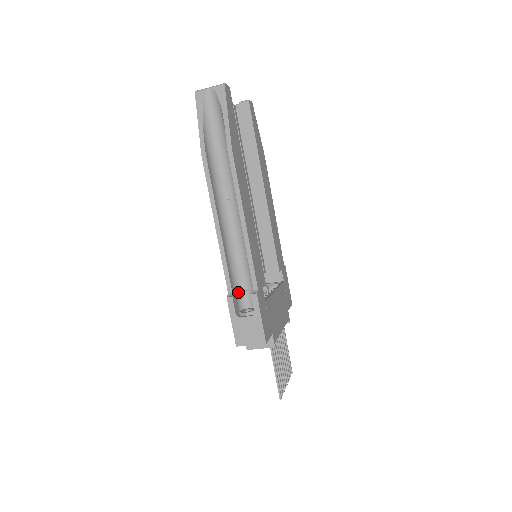
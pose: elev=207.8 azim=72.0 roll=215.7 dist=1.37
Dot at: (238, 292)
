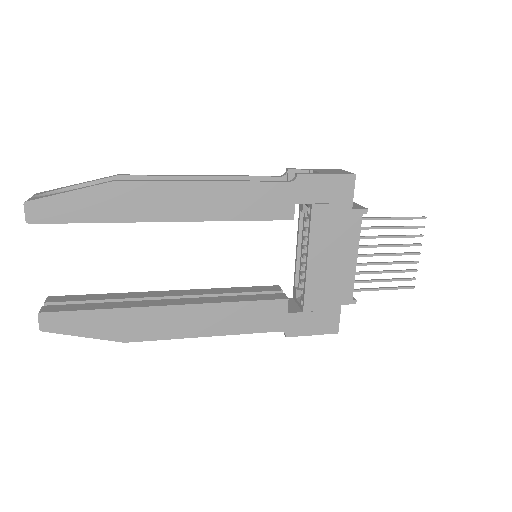
Dot at: occluded
